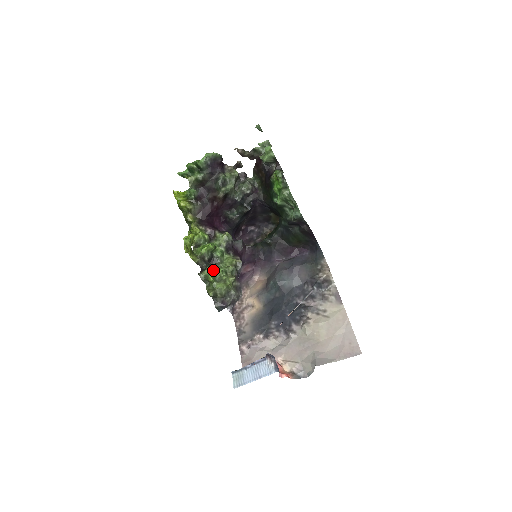
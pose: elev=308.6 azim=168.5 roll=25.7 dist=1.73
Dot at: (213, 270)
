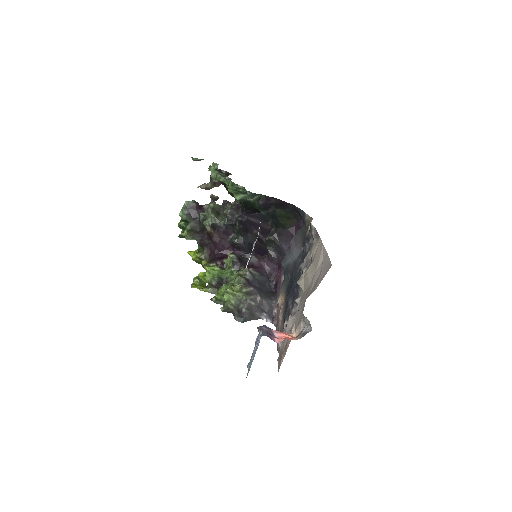
Dot at: (220, 289)
